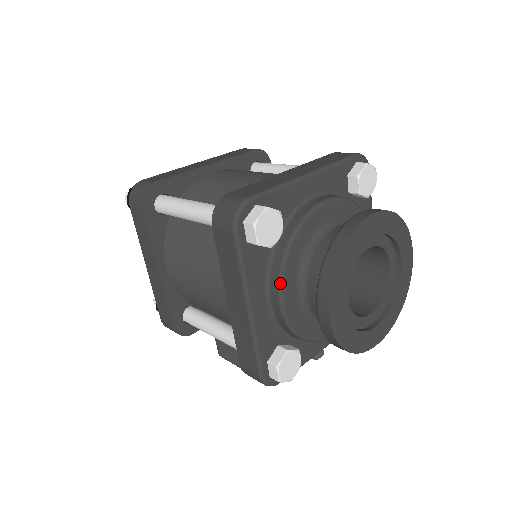
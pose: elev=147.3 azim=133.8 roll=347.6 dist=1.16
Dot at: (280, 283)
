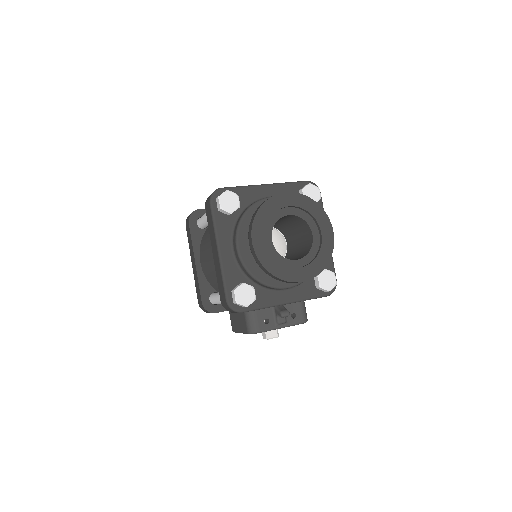
Dot at: (236, 235)
